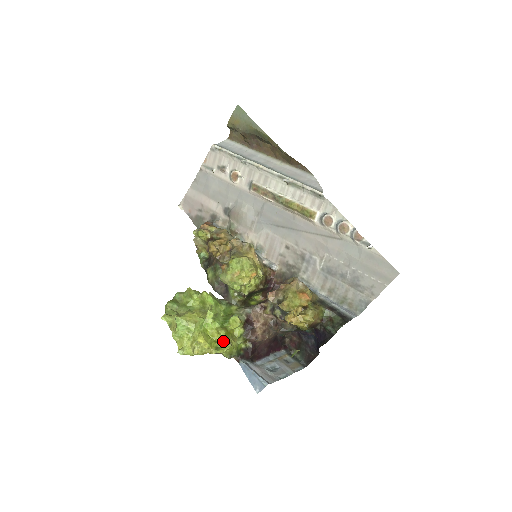
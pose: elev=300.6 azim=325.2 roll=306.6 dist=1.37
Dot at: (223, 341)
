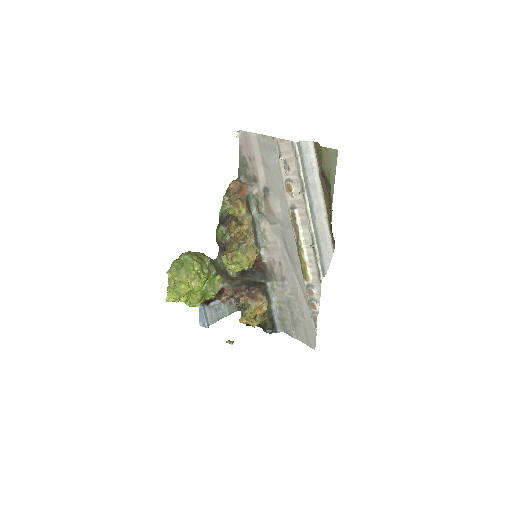
Dot at: (197, 302)
